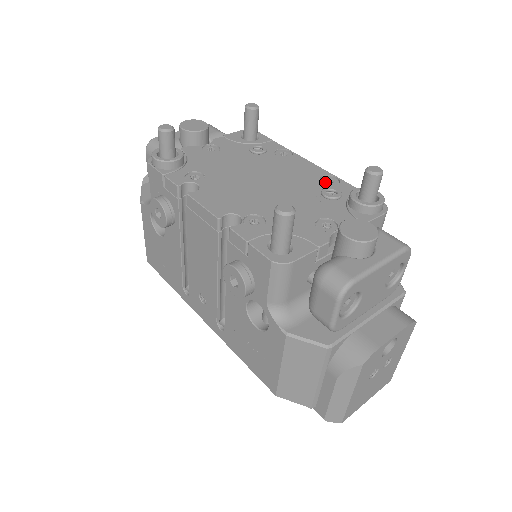
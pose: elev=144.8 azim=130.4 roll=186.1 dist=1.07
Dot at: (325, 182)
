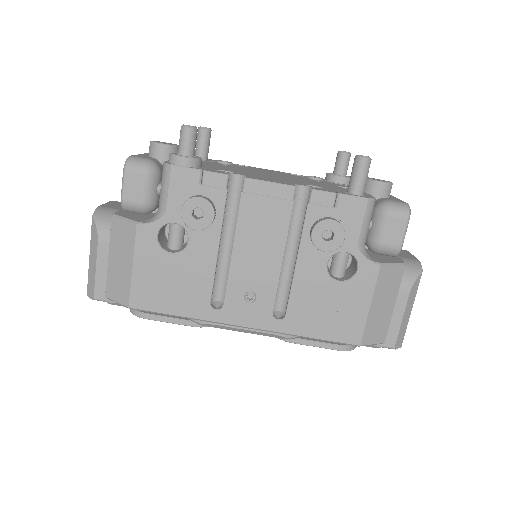
Dot at: occluded
